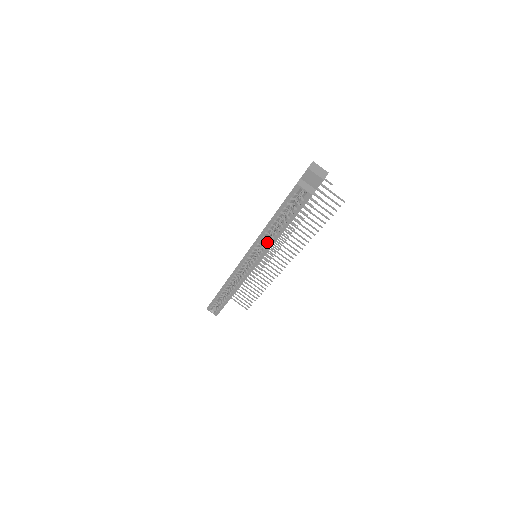
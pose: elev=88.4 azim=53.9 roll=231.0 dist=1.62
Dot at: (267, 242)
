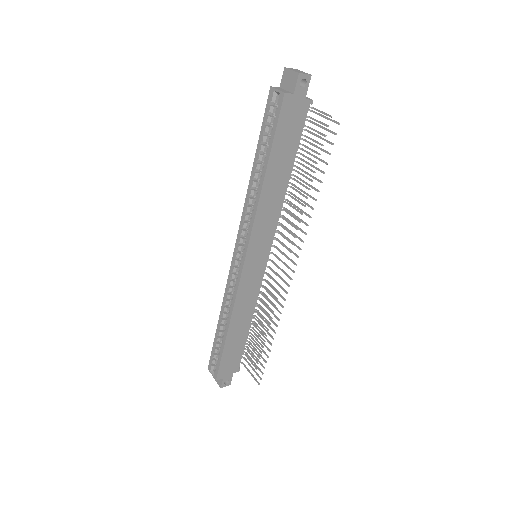
Dot at: occluded
